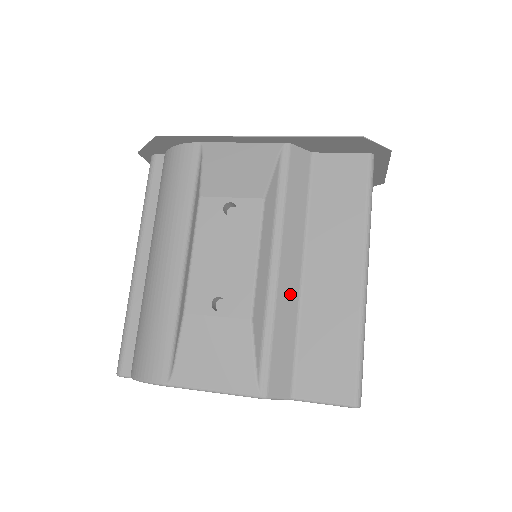
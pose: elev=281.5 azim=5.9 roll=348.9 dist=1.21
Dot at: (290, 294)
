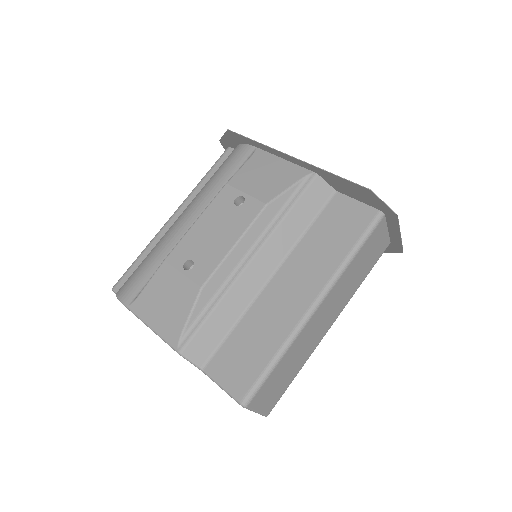
Dot at: (248, 289)
